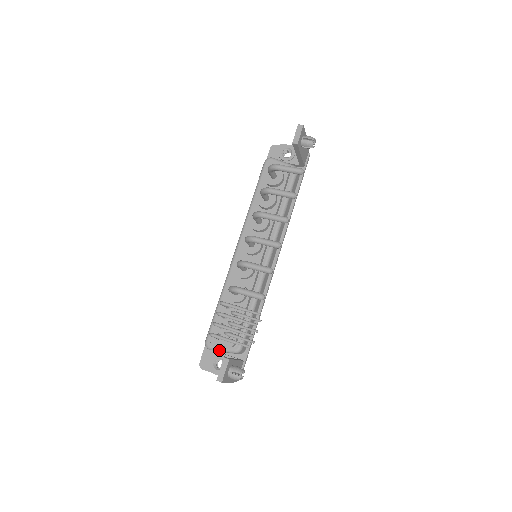
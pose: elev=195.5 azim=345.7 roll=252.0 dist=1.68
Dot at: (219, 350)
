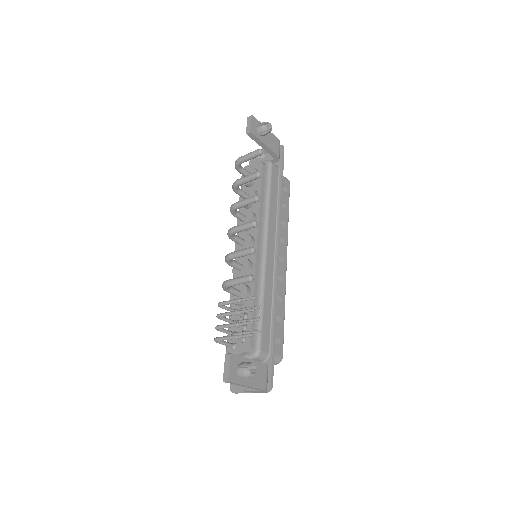
Dot at: occluded
